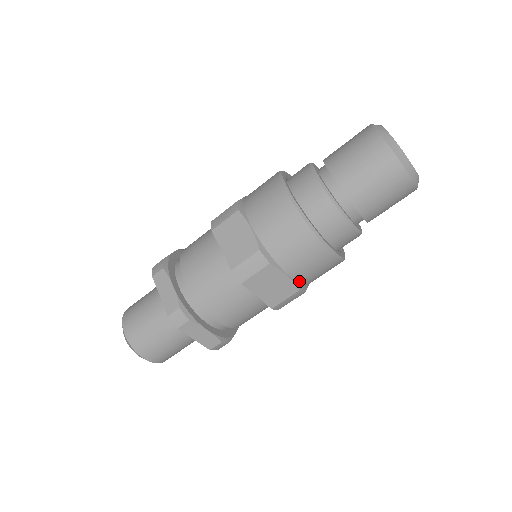
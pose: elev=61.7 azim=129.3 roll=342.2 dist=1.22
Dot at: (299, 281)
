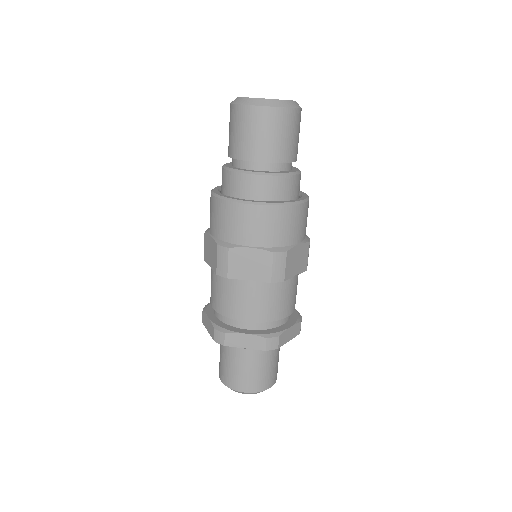
Dot at: (304, 238)
